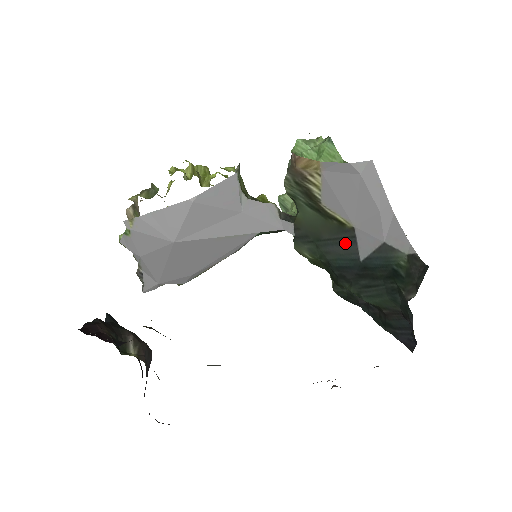
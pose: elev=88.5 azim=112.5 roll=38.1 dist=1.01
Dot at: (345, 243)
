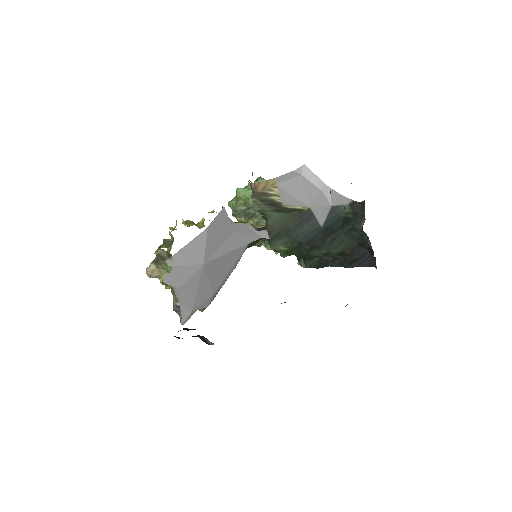
Dot at: (307, 222)
